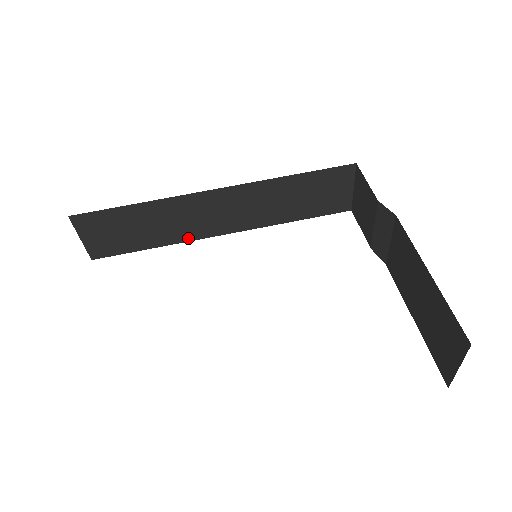
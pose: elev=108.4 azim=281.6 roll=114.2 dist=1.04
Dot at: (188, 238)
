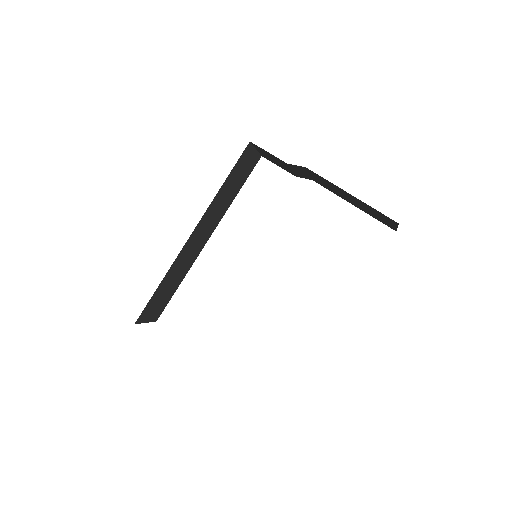
Dot at: (193, 262)
